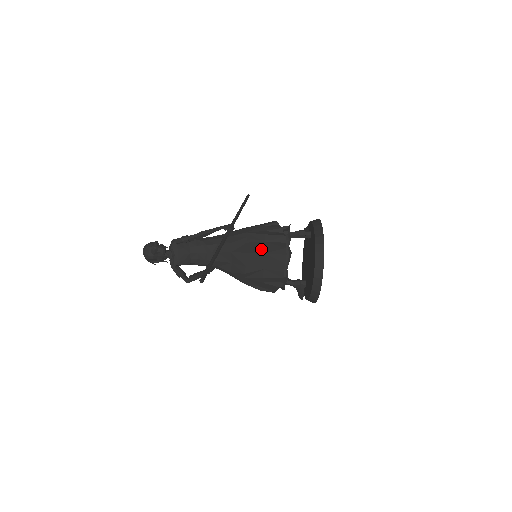
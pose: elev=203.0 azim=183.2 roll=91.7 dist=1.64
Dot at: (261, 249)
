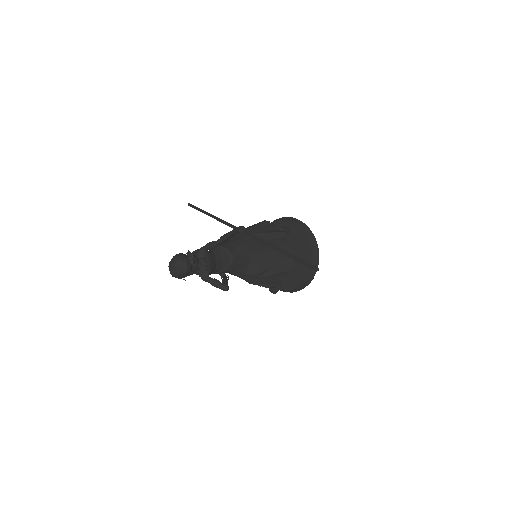
Dot at: occluded
